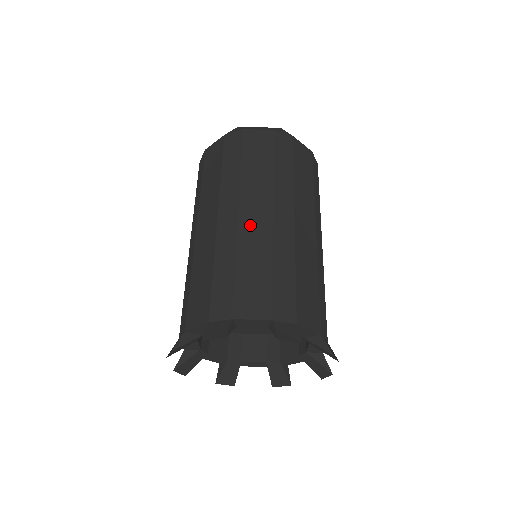
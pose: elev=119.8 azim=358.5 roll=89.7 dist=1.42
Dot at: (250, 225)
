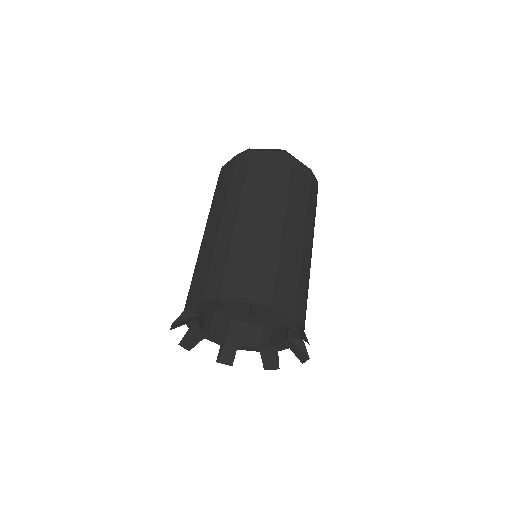
Dot at: (208, 237)
